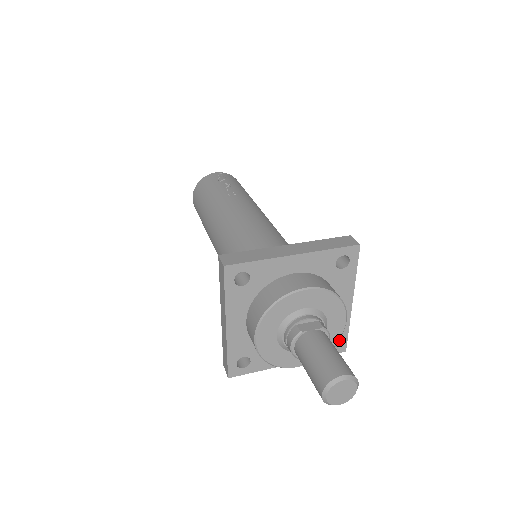
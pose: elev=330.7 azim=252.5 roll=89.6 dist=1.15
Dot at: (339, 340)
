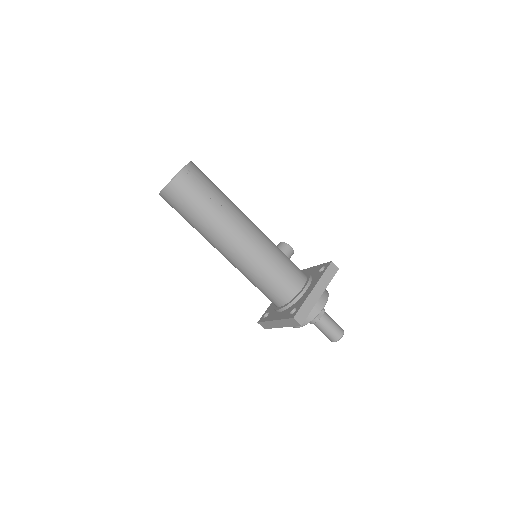
Dot at: occluded
